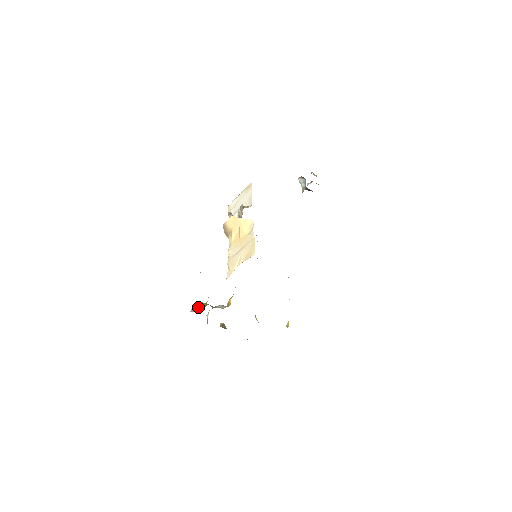
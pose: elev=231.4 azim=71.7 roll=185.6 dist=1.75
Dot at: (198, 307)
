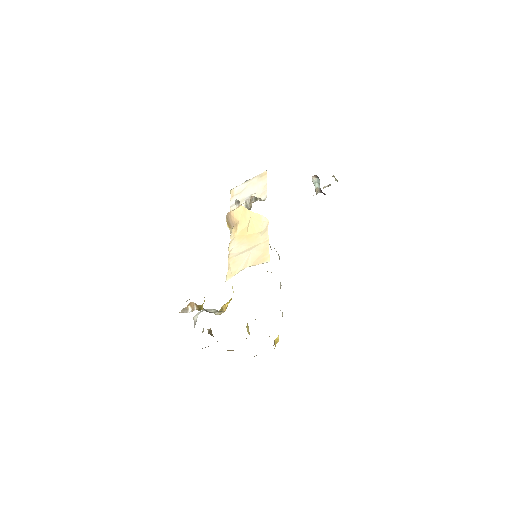
Dot at: (190, 308)
